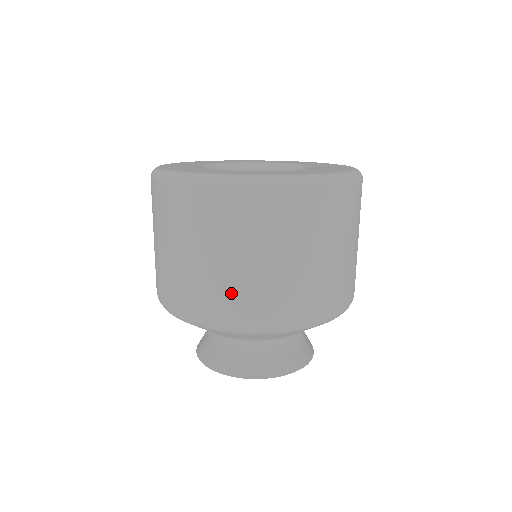
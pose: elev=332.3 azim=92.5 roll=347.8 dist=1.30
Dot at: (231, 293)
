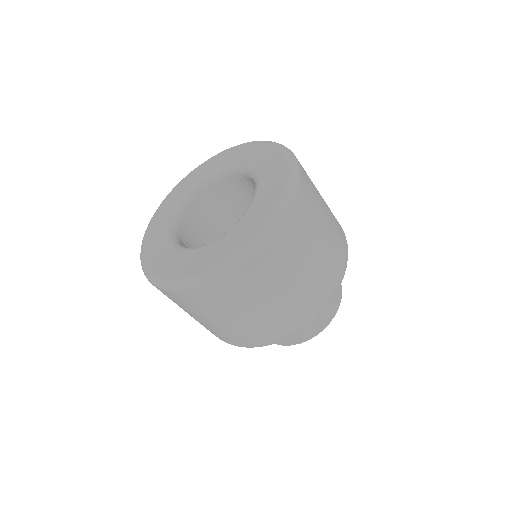
Dot at: occluded
